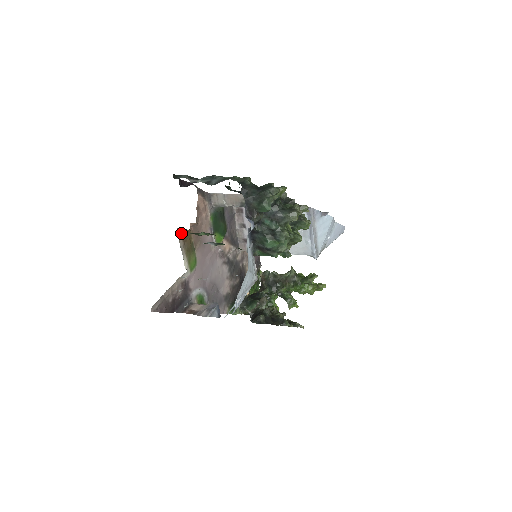
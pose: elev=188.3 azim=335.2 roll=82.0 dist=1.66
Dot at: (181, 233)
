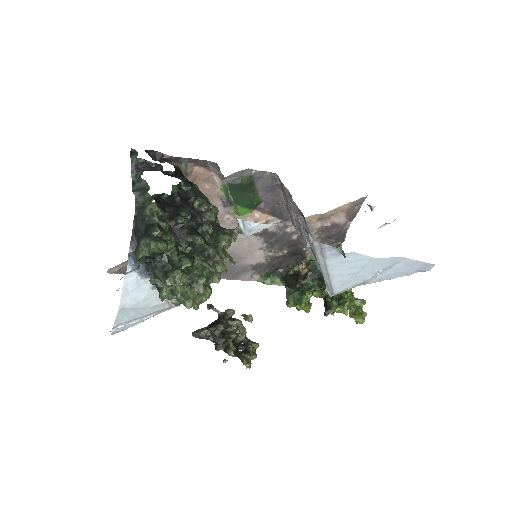
Dot at: occluded
